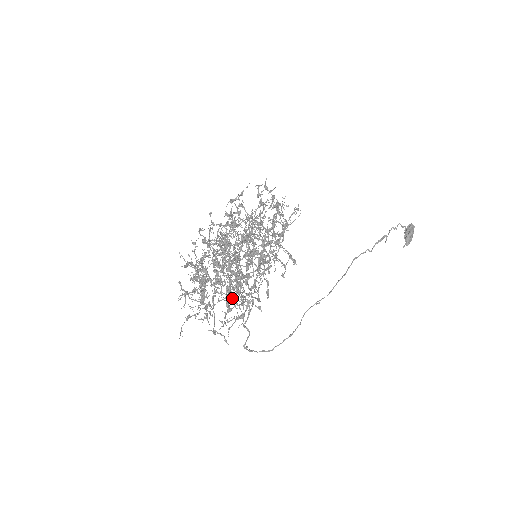
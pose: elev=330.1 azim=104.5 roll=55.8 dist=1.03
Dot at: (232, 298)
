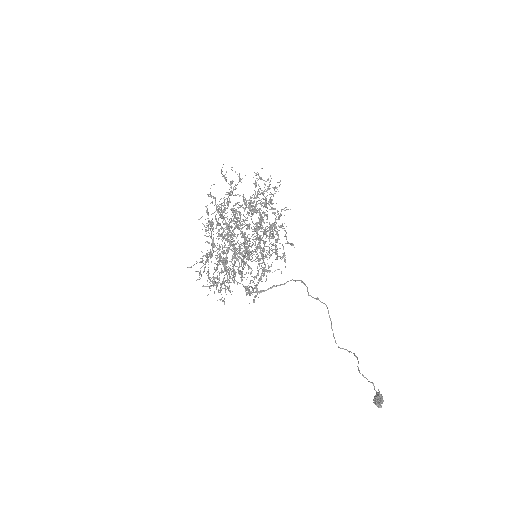
Dot at: (245, 237)
